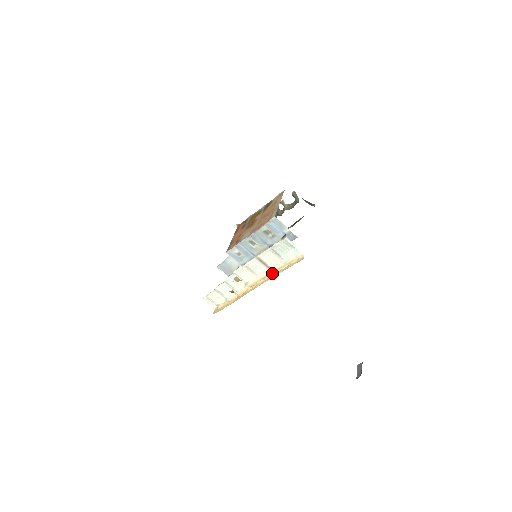
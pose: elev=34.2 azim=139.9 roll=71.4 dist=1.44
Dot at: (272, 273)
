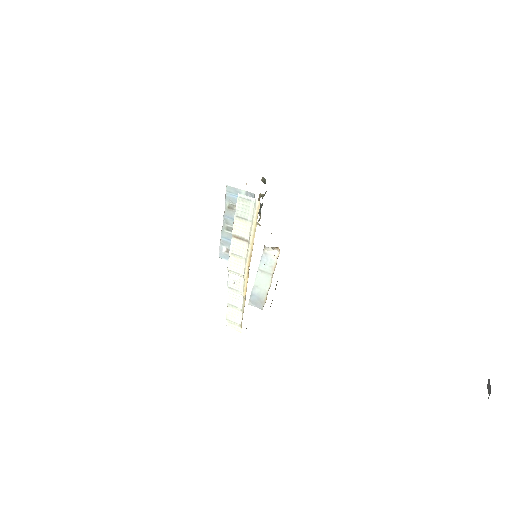
Dot at: (252, 245)
